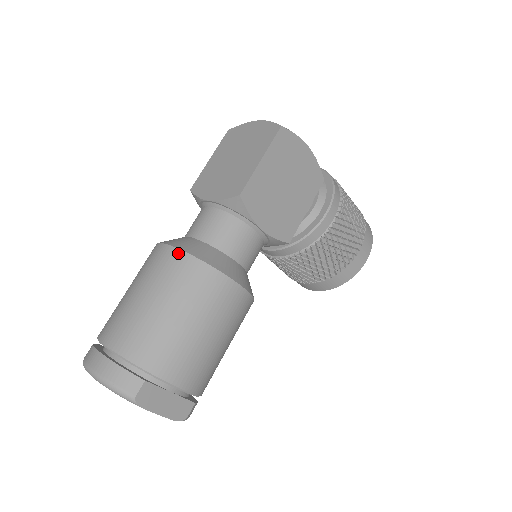
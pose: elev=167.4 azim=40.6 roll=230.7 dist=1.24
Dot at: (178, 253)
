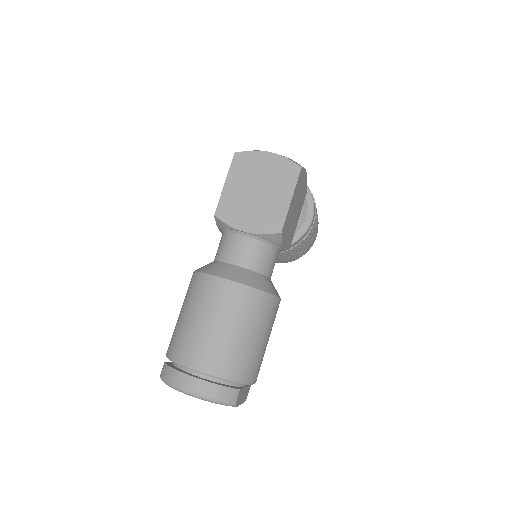
Dot at: (243, 288)
